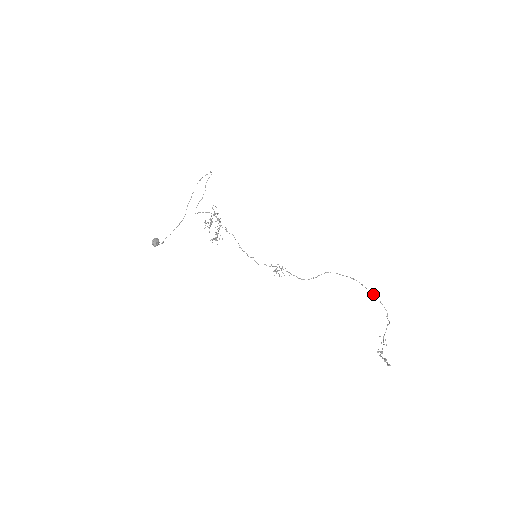
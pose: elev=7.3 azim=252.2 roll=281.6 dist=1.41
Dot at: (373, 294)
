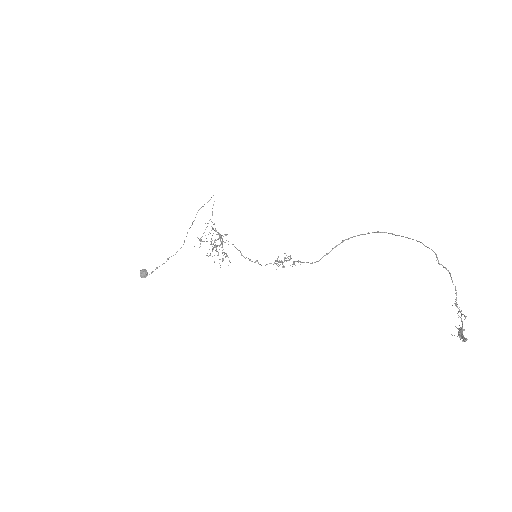
Dot at: occluded
